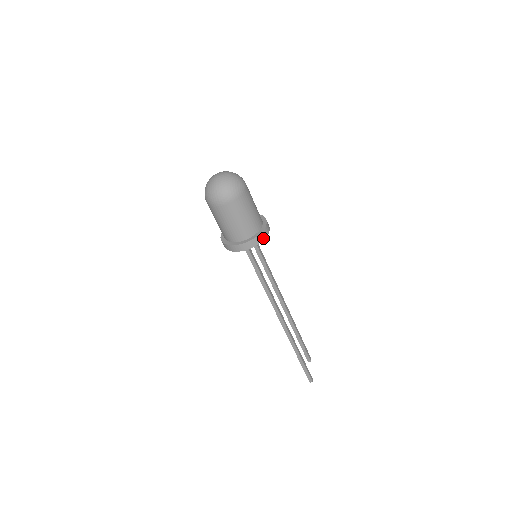
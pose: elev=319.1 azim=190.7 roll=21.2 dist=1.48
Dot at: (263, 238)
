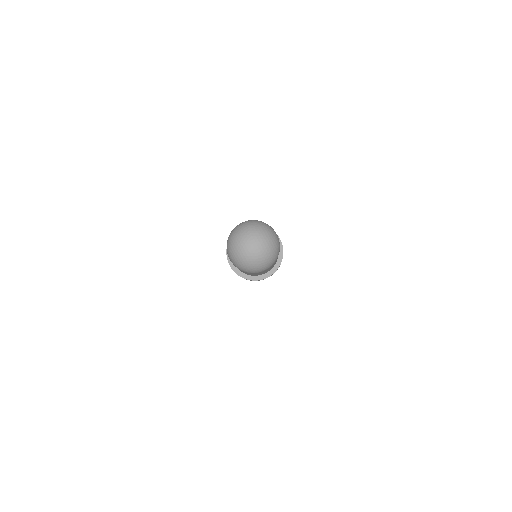
Dot at: occluded
